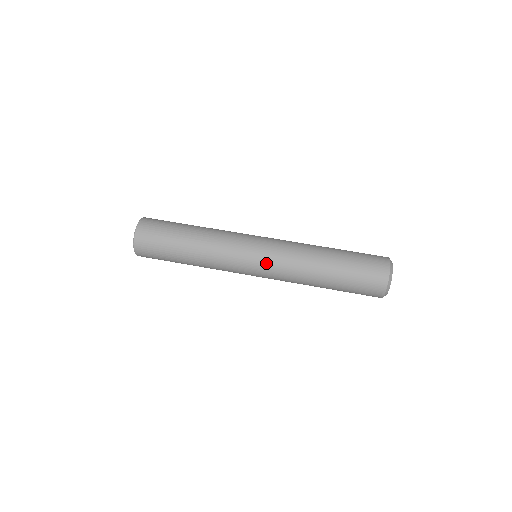
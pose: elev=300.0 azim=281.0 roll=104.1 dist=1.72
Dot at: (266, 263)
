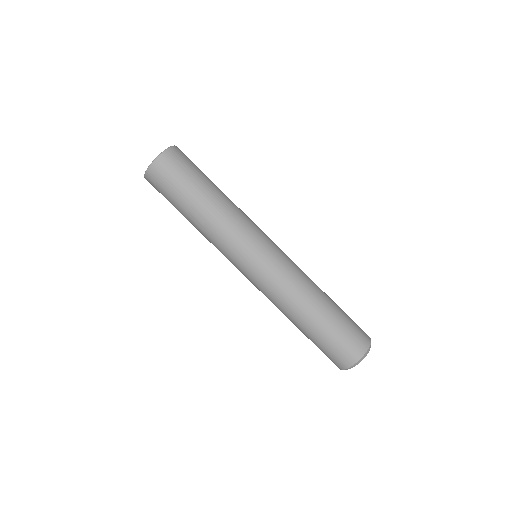
Dot at: (252, 281)
